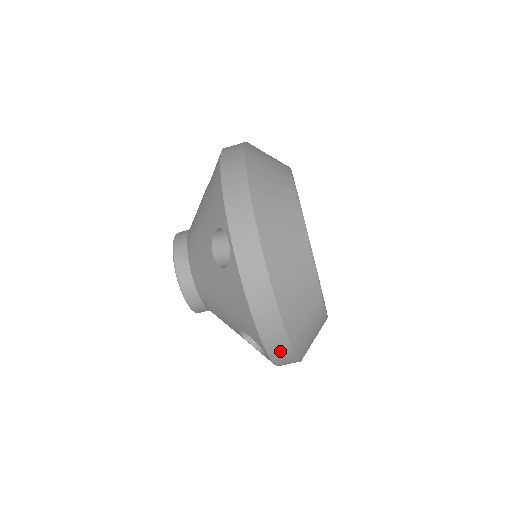
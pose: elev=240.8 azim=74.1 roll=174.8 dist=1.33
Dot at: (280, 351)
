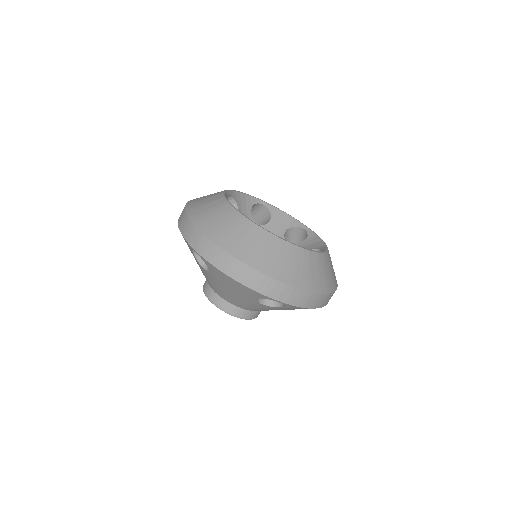
Dot at: (280, 292)
